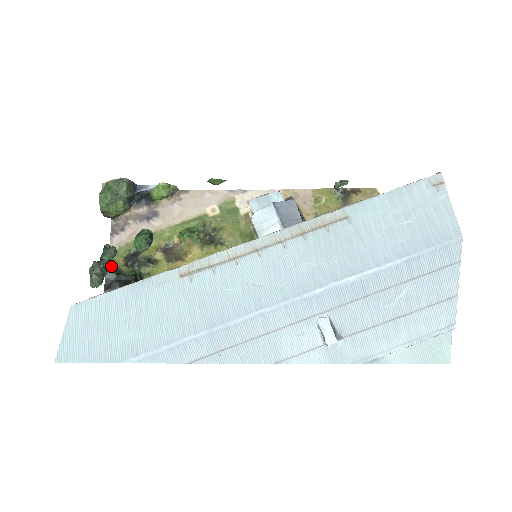
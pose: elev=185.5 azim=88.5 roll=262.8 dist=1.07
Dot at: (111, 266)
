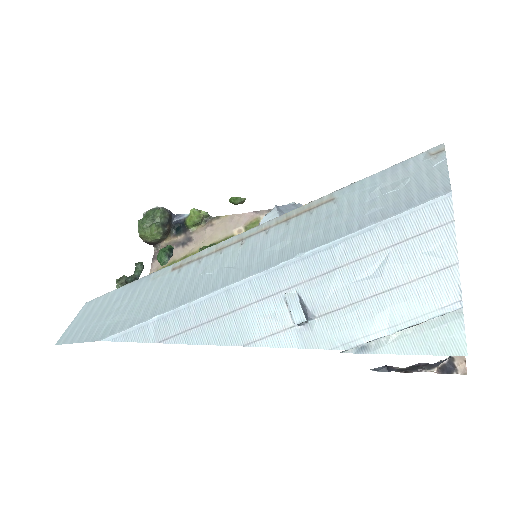
Dot at: occluded
